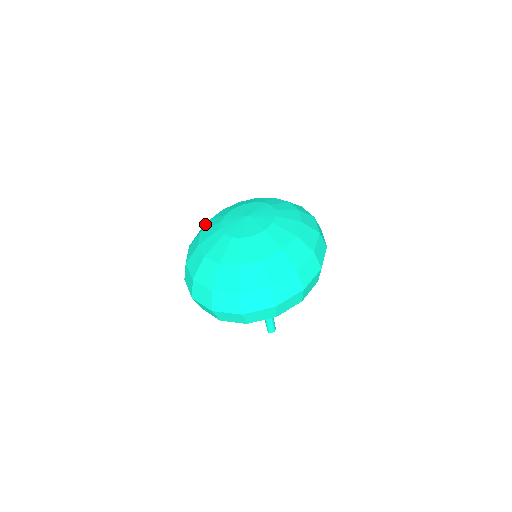
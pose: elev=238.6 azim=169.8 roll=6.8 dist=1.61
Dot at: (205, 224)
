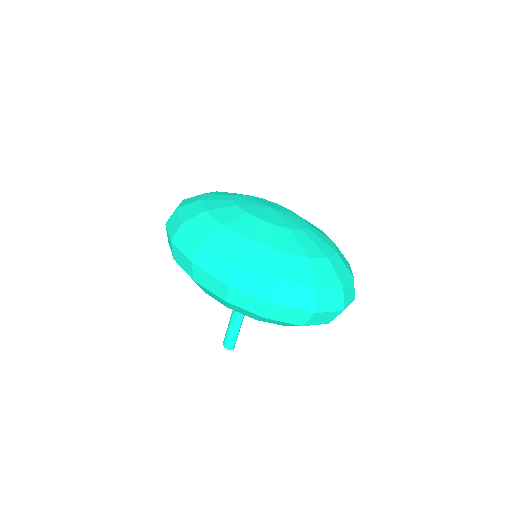
Dot at: (198, 216)
